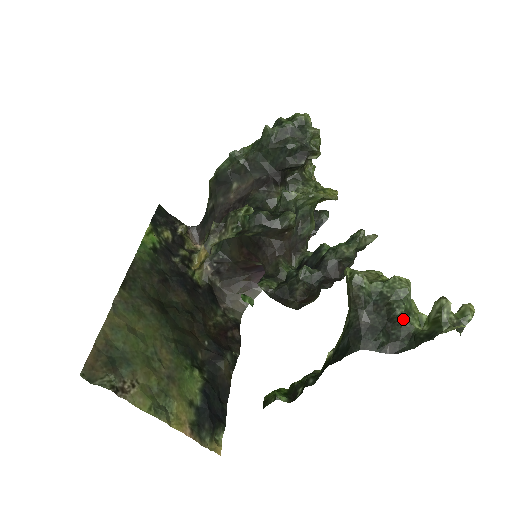
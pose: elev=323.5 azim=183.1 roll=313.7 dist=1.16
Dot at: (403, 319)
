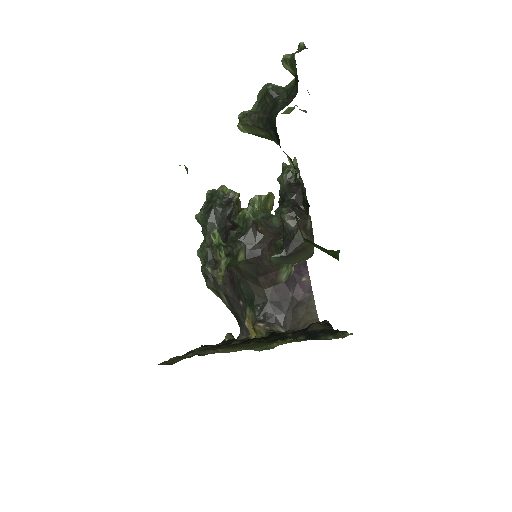
Dot at: (281, 89)
